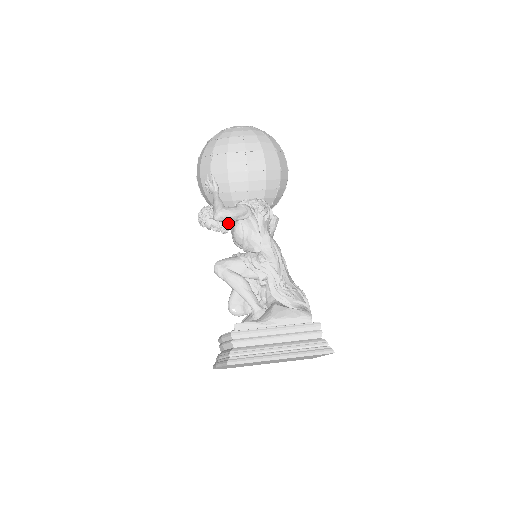
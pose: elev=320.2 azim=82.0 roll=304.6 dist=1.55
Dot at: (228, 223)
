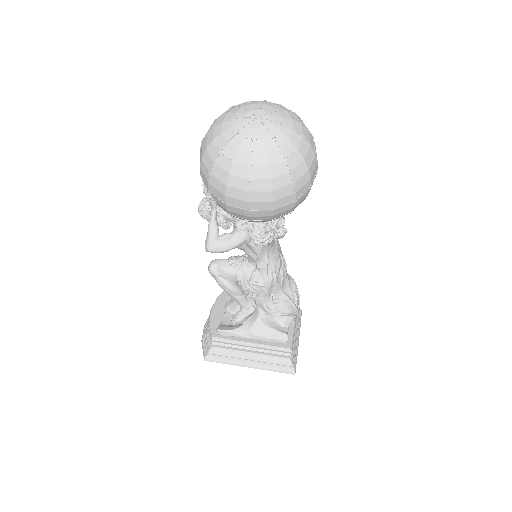
Dot at: (231, 221)
